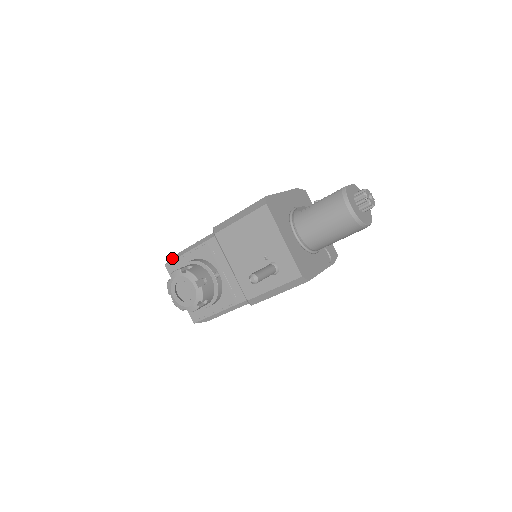
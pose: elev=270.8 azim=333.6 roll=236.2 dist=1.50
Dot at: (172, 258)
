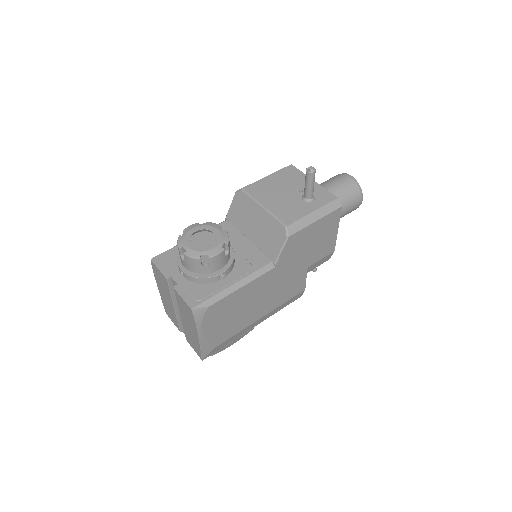
Dot at: occluded
